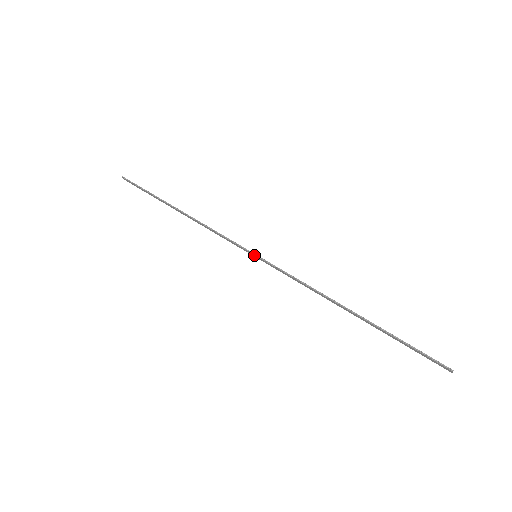
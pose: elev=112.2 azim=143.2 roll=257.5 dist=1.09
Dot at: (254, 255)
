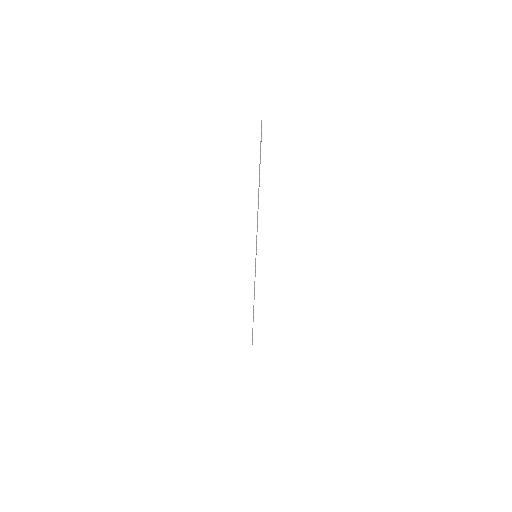
Dot at: occluded
